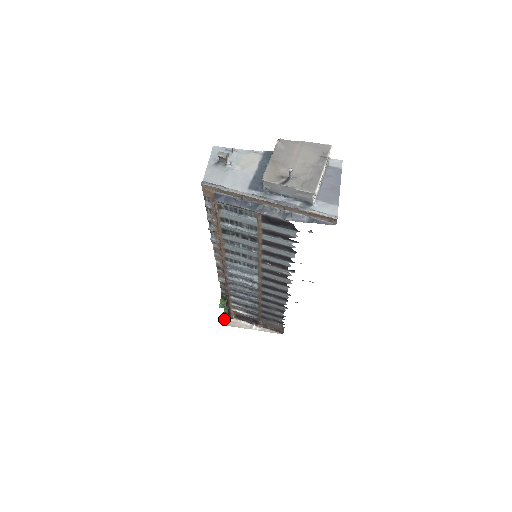
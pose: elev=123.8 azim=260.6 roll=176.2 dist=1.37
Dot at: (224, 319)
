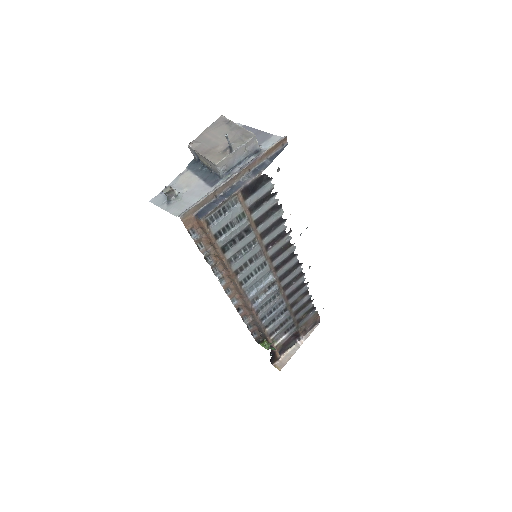
Dot at: (275, 367)
